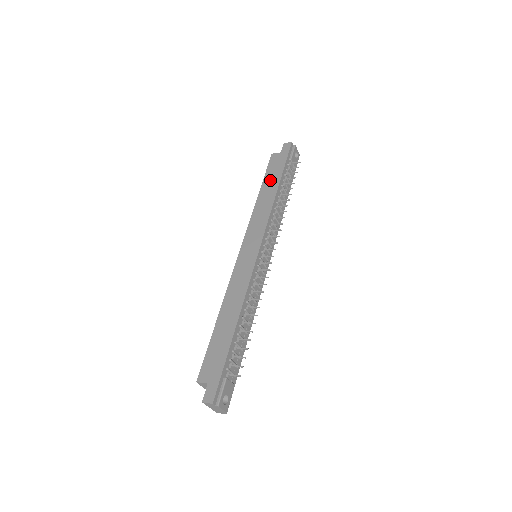
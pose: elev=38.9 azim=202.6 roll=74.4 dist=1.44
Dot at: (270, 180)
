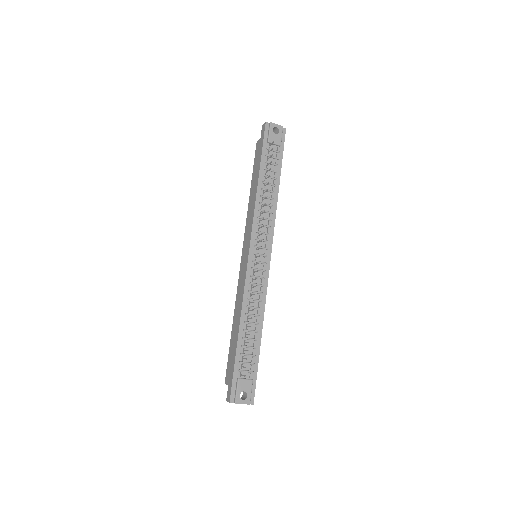
Dot at: (255, 174)
